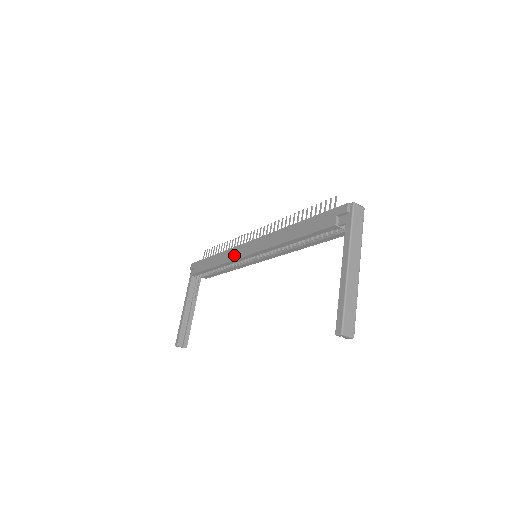
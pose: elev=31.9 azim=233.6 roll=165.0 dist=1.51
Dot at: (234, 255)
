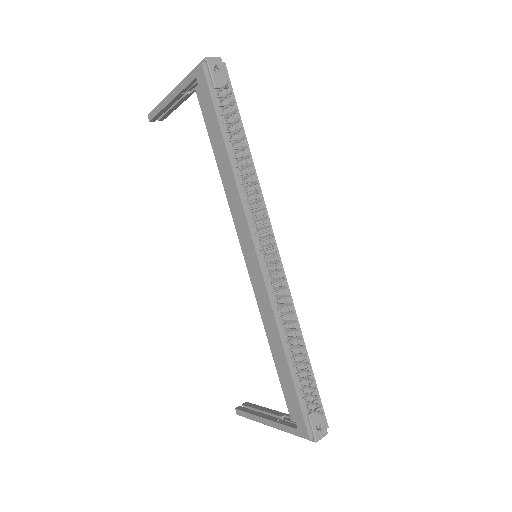
Dot at: (237, 220)
